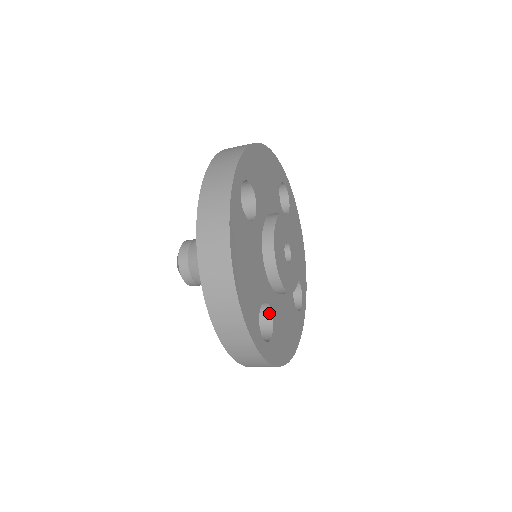
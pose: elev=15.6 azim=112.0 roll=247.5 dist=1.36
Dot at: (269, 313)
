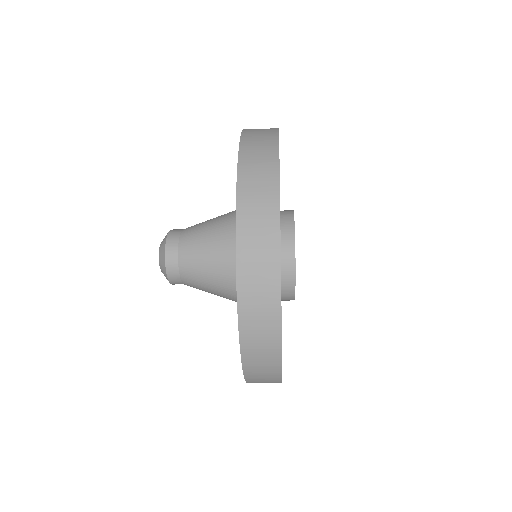
Dot at: occluded
